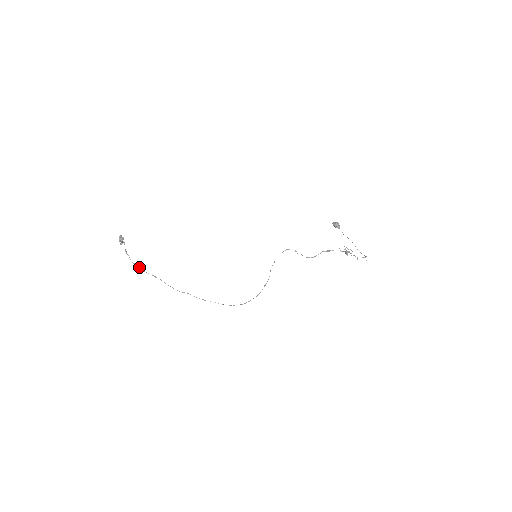
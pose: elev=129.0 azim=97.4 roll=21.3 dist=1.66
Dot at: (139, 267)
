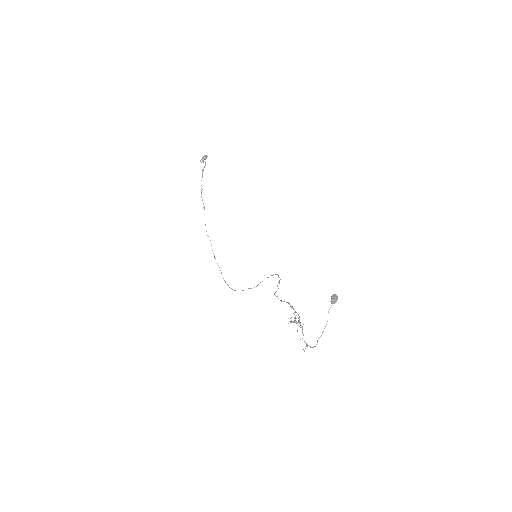
Dot at: occluded
